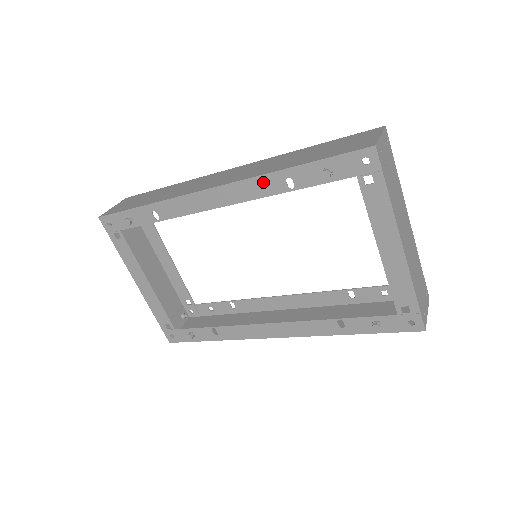
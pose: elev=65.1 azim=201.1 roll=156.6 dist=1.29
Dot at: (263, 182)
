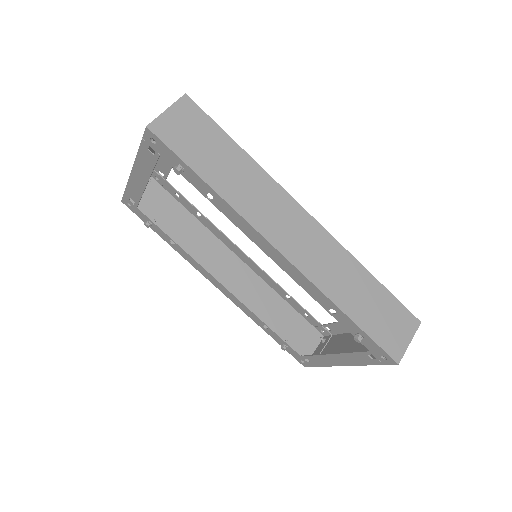
Dot at: (318, 293)
